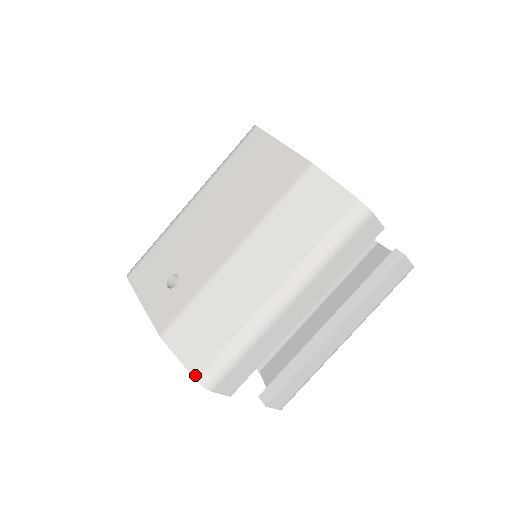
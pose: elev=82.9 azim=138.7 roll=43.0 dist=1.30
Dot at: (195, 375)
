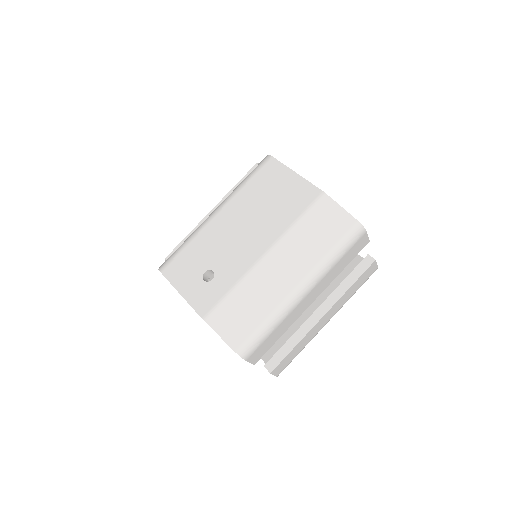
Dot at: (235, 348)
